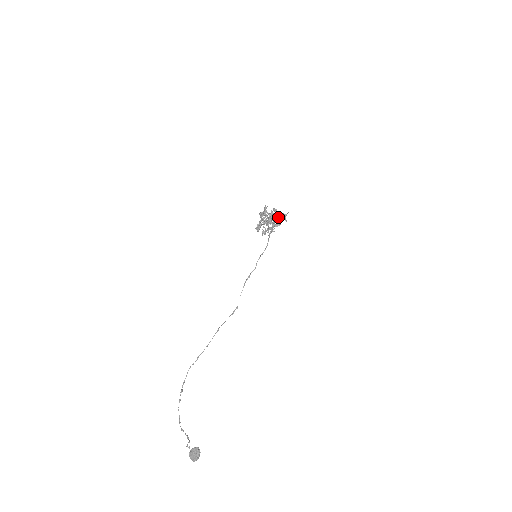
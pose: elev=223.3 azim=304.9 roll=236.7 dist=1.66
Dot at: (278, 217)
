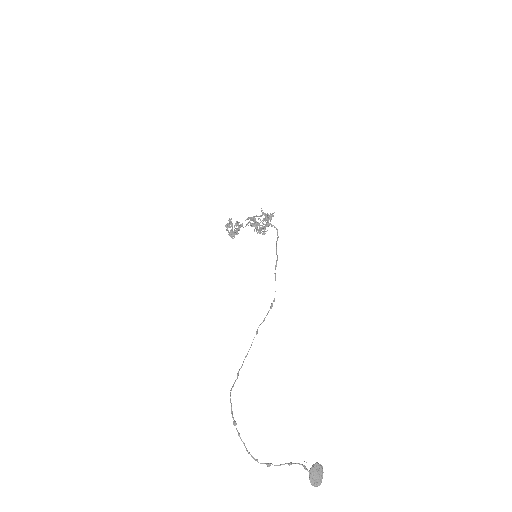
Dot at: (269, 216)
